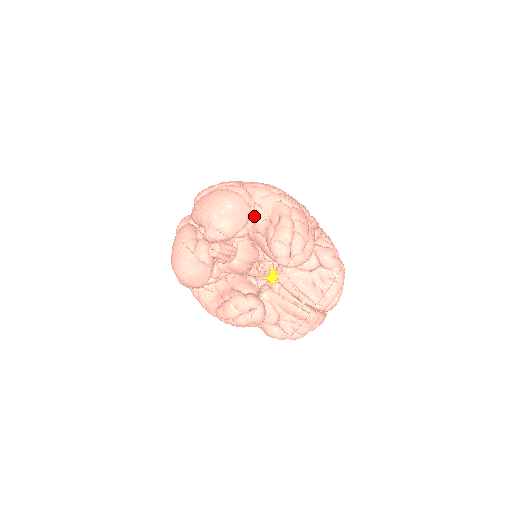
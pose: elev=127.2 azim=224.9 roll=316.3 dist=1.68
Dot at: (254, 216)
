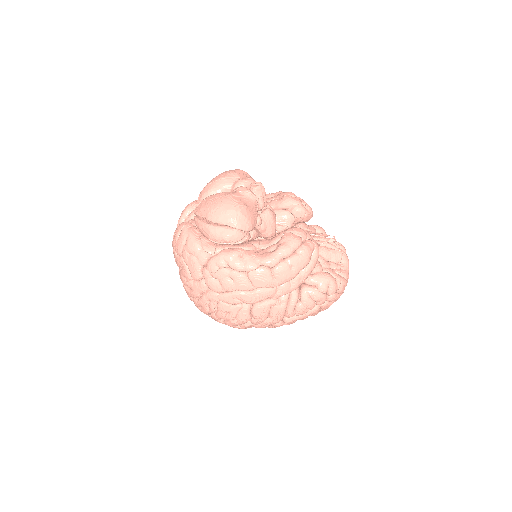
Dot at: occluded
